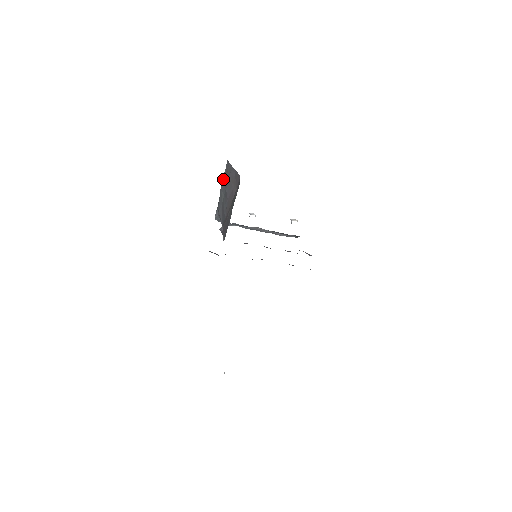
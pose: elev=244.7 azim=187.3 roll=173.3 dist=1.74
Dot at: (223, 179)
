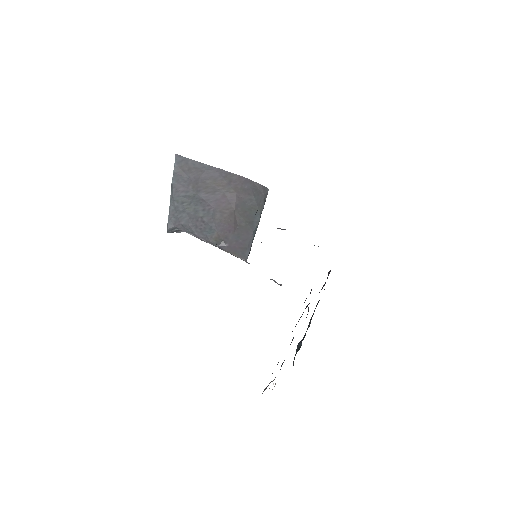
Dot at: (175, 180)
